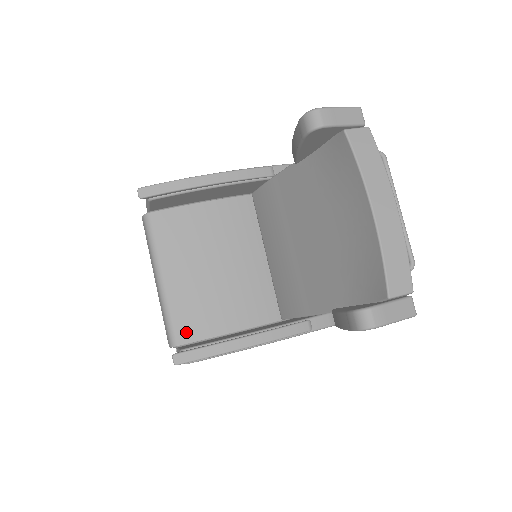
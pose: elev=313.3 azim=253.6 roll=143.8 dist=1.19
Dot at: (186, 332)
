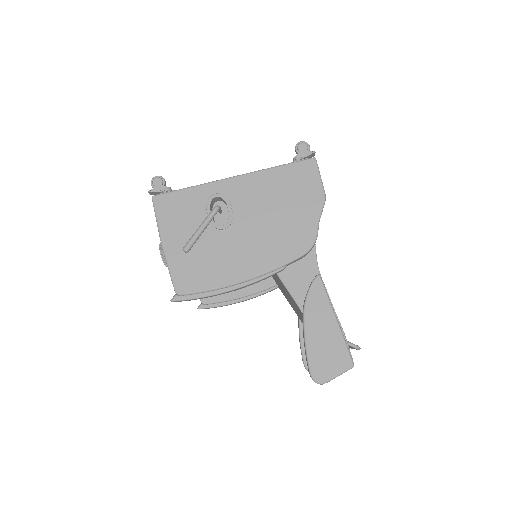
Dot at: occluded
